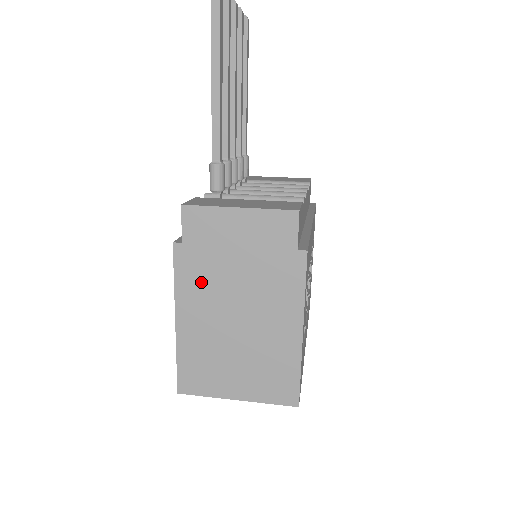
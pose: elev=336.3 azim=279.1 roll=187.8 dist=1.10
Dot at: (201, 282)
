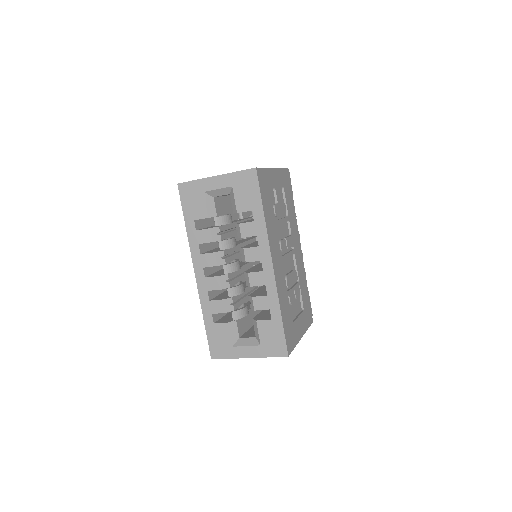
Dot at: occluded
